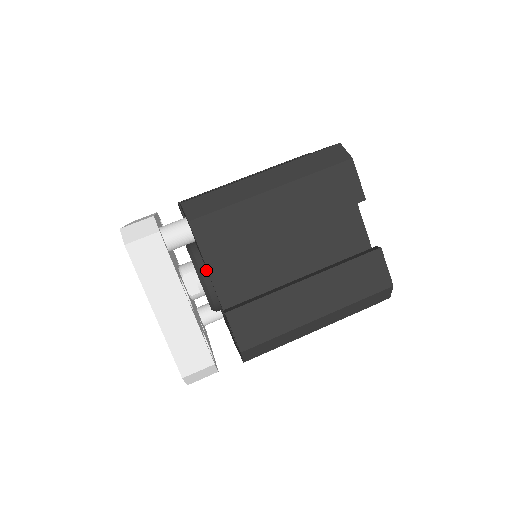
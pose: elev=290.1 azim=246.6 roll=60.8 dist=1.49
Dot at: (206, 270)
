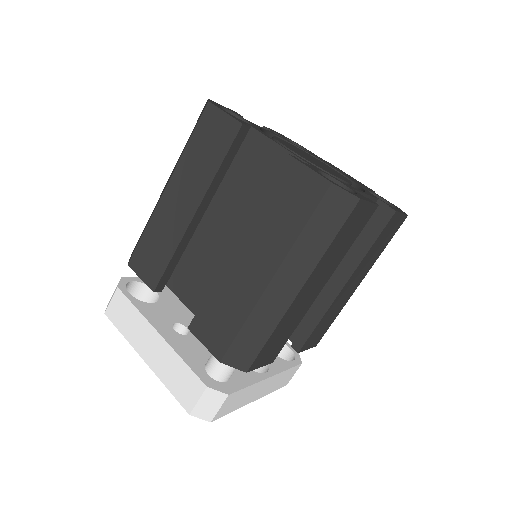
Dot at: occluded
